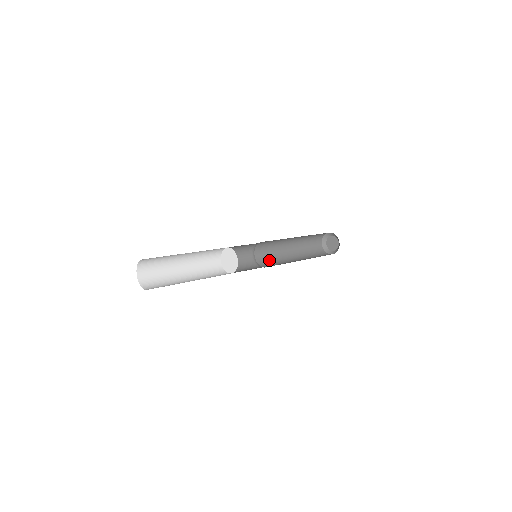
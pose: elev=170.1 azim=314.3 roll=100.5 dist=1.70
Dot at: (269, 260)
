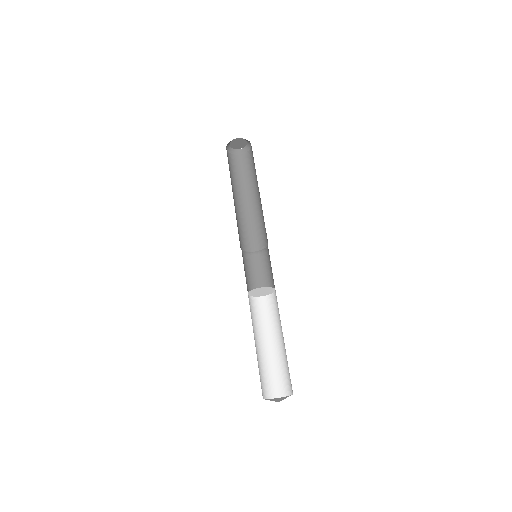
Dot at: (239, 232)
